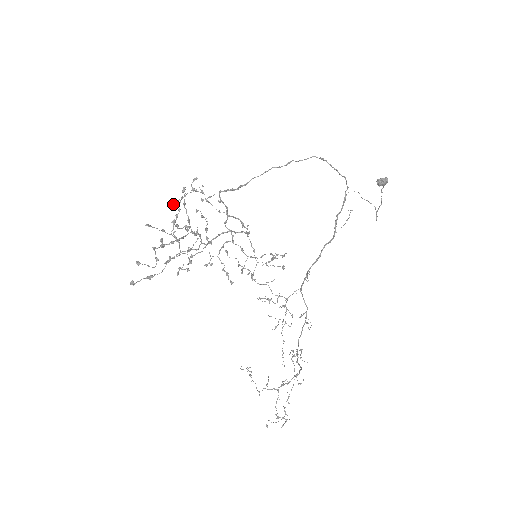
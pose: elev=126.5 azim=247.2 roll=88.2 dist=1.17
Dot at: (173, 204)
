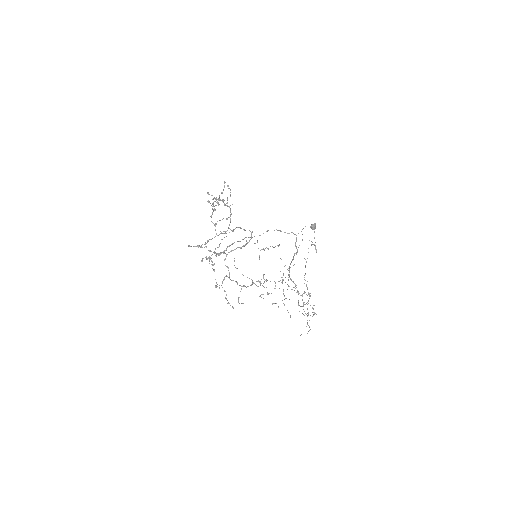
Dot at: (213, 199)
